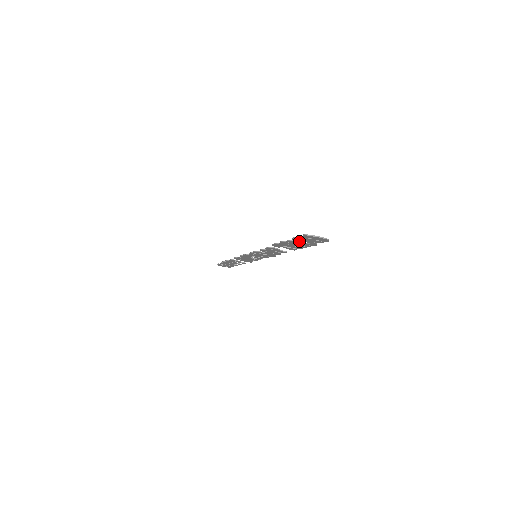
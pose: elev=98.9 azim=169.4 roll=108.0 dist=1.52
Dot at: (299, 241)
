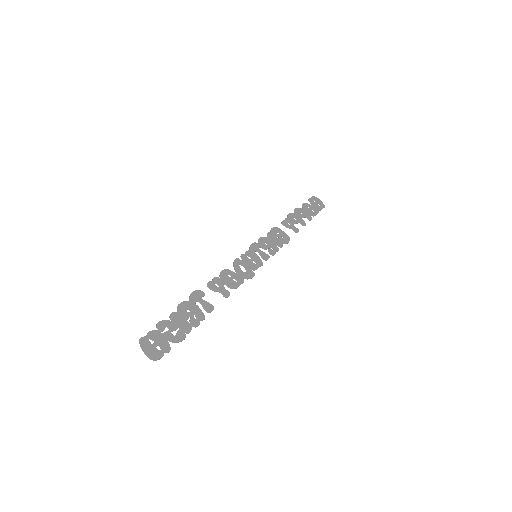
Dot at: (168, 326)
